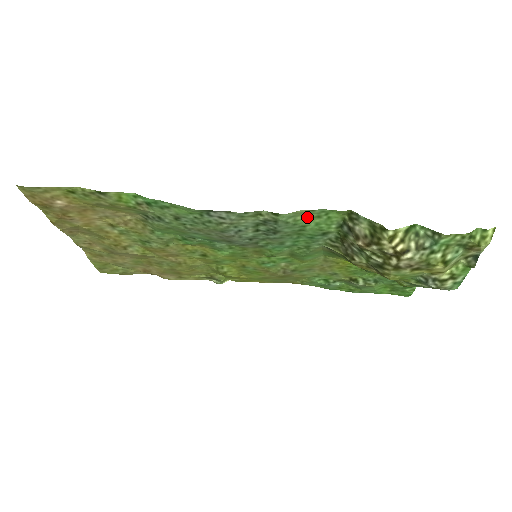
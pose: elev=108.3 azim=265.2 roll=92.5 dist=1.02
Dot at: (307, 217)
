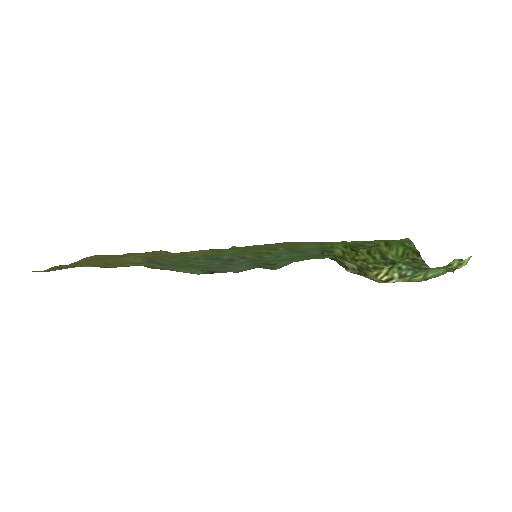
Dot at: (299, 260)
